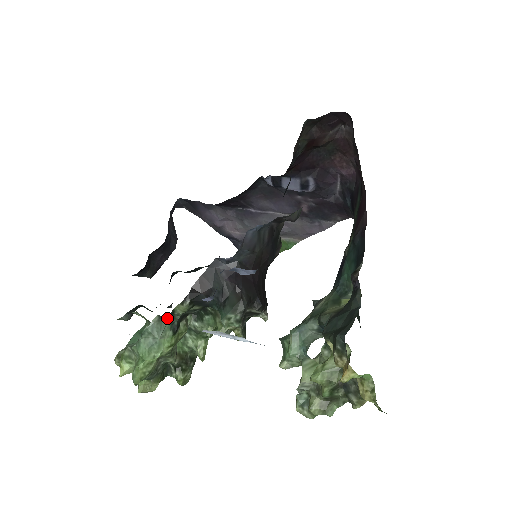
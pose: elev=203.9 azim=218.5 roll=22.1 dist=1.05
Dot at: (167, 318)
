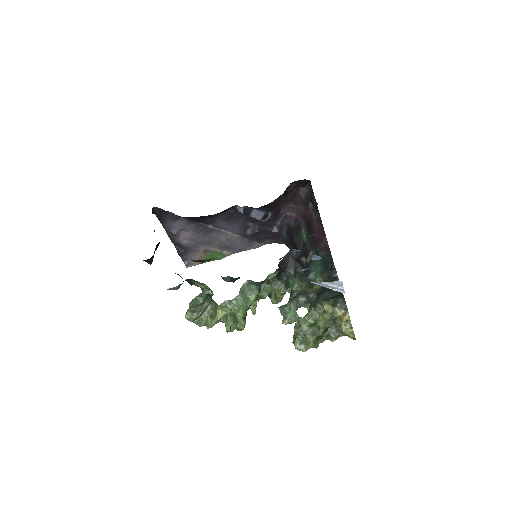
Dot at: (262, 281)
